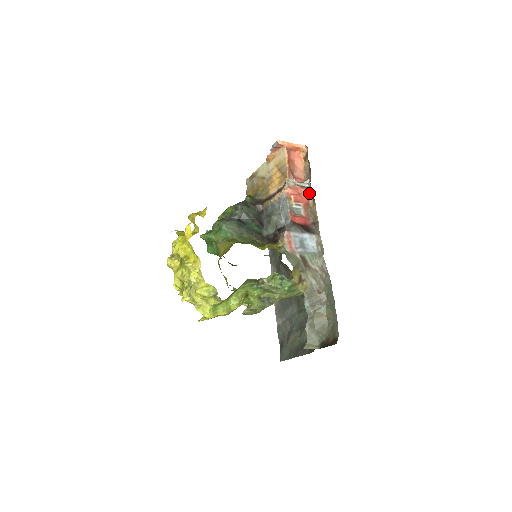
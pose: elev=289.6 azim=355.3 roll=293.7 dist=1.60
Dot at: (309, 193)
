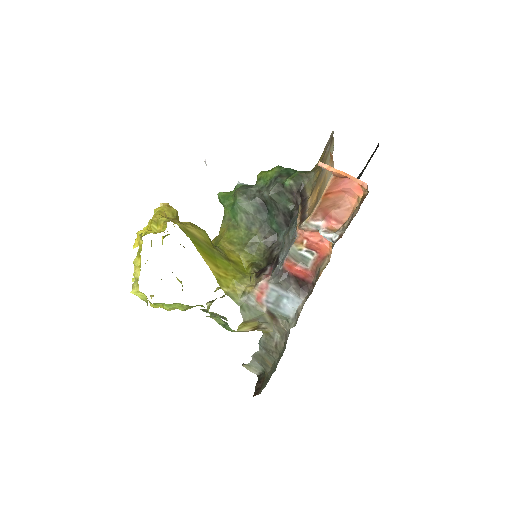
Dot at: occluded
